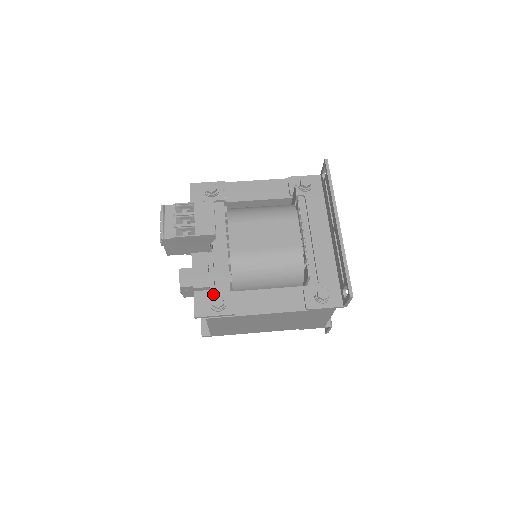
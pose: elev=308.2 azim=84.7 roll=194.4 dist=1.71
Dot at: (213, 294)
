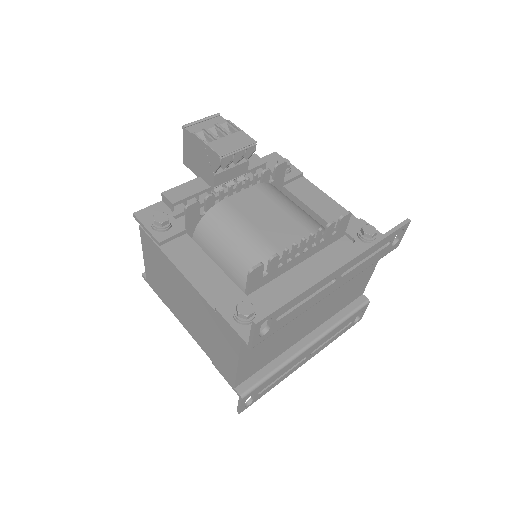
Dot at: (170, 216)
